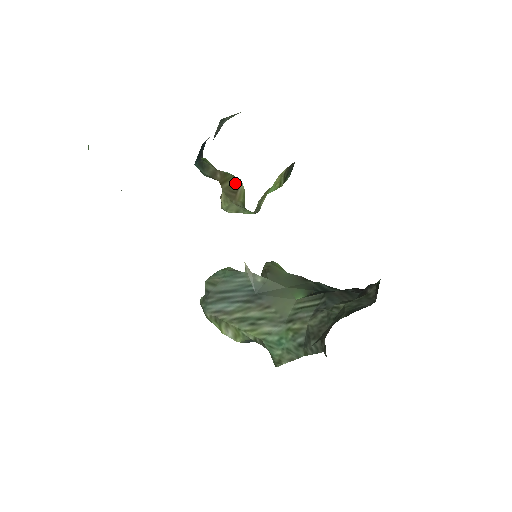
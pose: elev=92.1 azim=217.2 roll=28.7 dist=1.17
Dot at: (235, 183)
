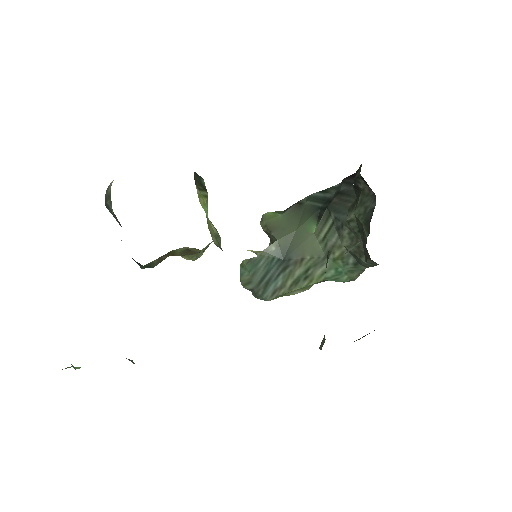
Dot at: (182, 250)
